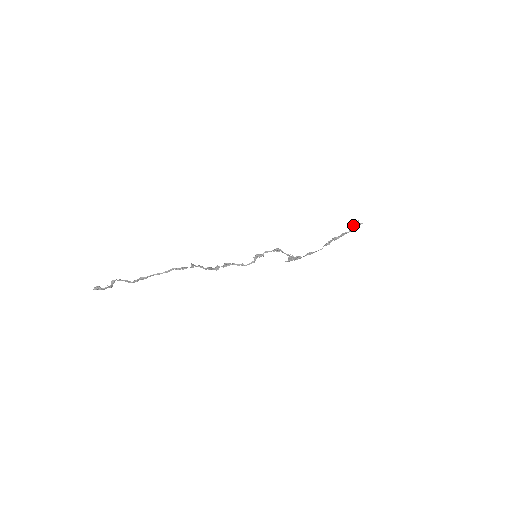
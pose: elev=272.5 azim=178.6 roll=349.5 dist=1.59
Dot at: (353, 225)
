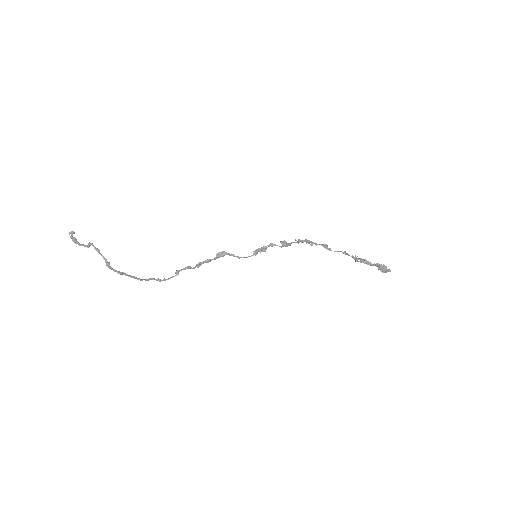
Dot at: (380, 268)
